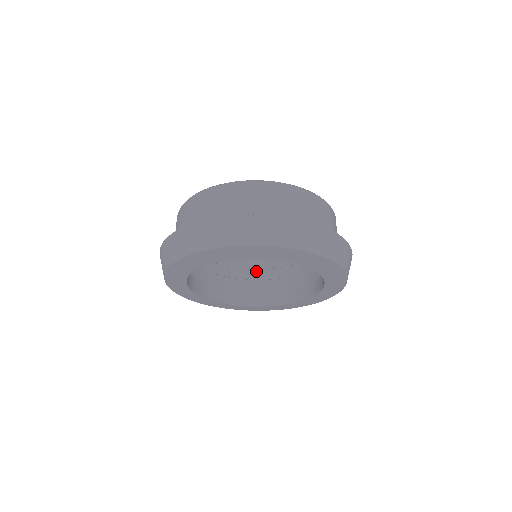
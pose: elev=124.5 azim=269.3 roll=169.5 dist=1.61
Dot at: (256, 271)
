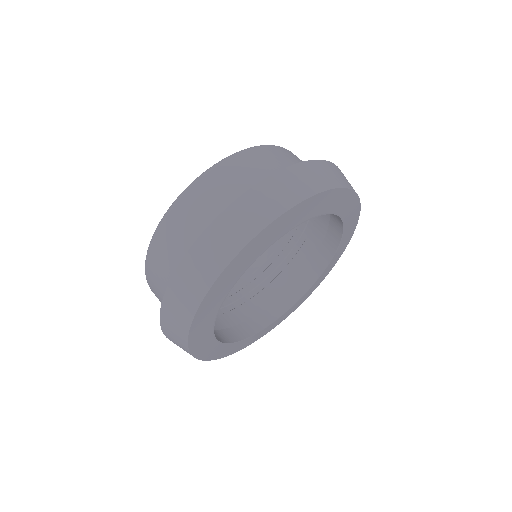
Dot at: (246, 289)
